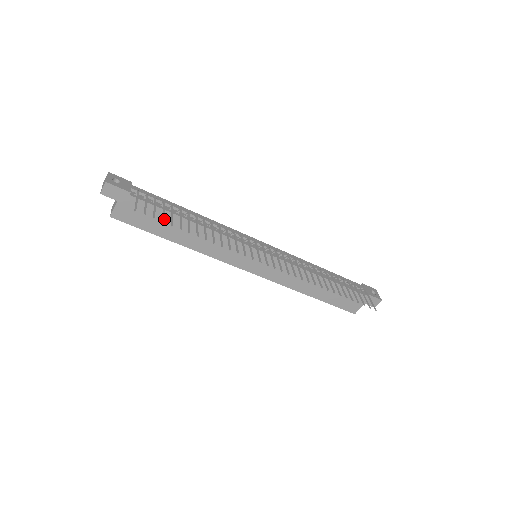
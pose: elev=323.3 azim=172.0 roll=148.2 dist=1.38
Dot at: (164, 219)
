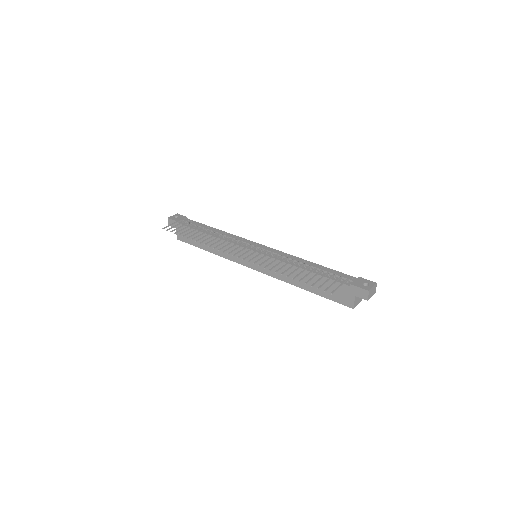
Dot at: (197, 235)
